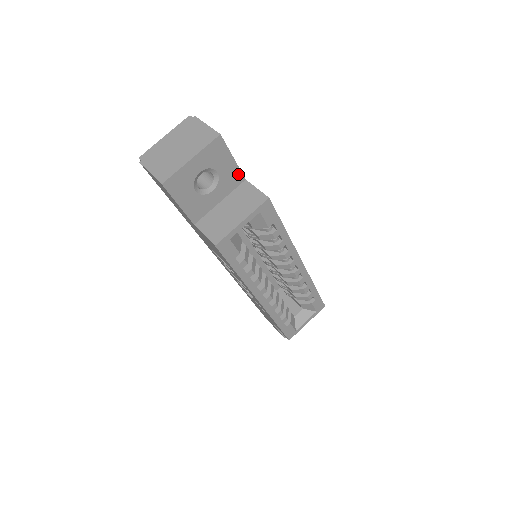
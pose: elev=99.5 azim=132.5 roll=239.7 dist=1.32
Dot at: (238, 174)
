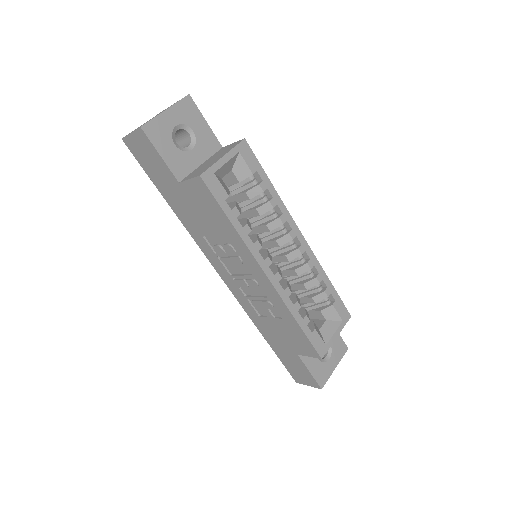
Dot at: (214, 139)
